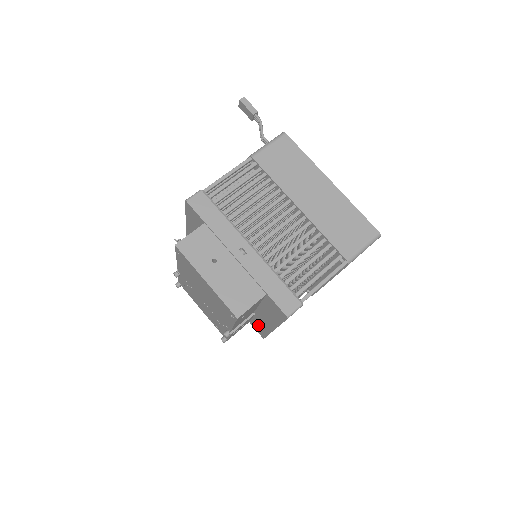
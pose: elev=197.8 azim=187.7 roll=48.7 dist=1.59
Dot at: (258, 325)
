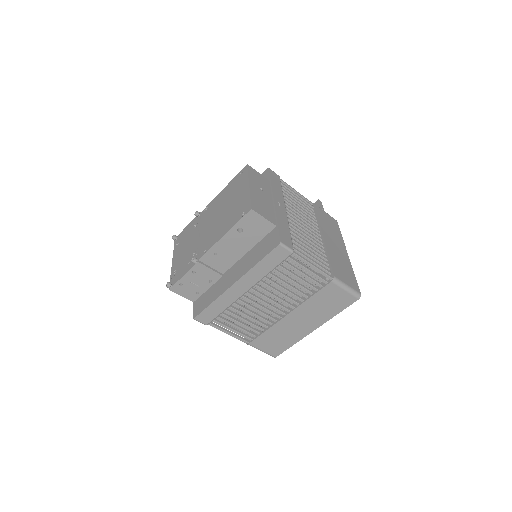
Dot at: (208, 296)
